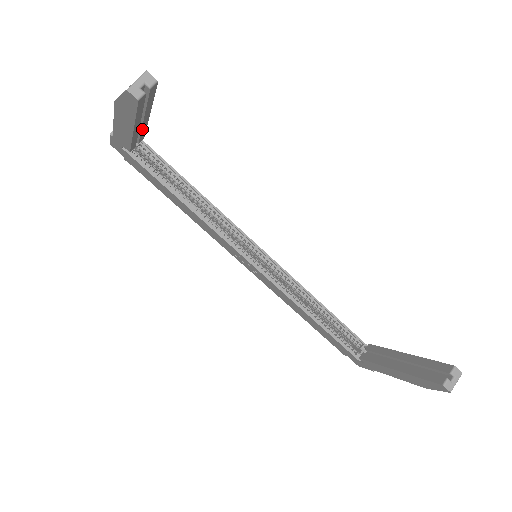
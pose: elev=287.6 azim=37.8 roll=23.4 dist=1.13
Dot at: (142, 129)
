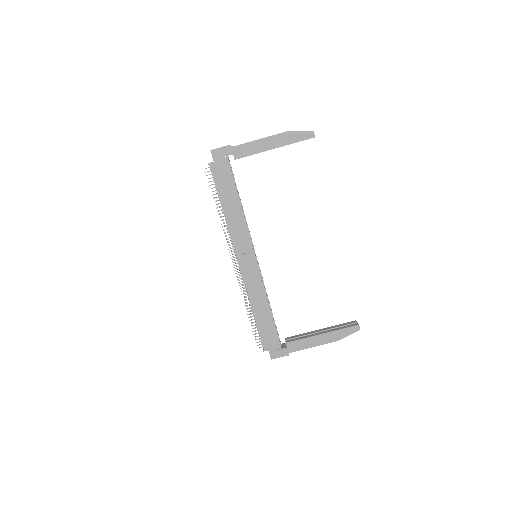
Dot at: occluded
